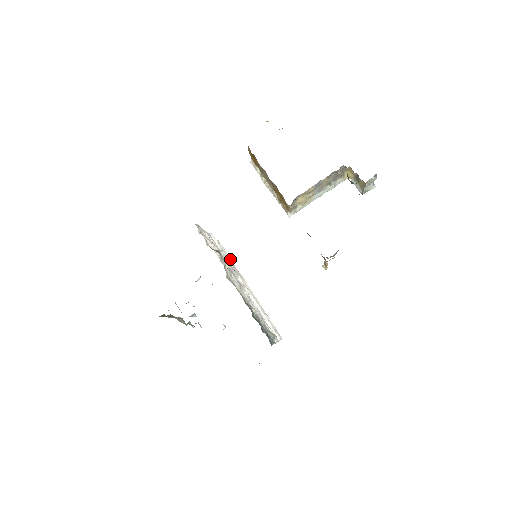
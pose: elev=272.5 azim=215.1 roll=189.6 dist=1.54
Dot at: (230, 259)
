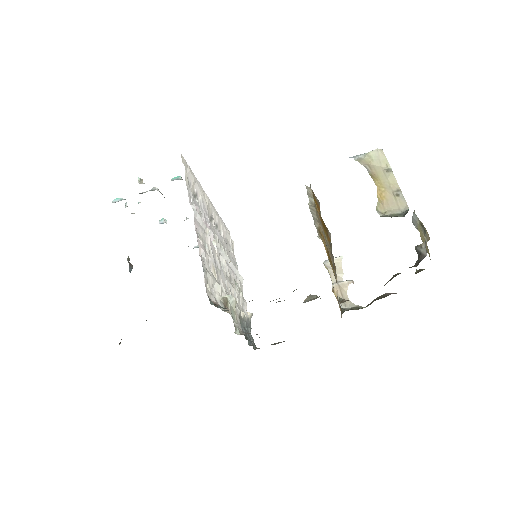
Dot at: (197, 186)
